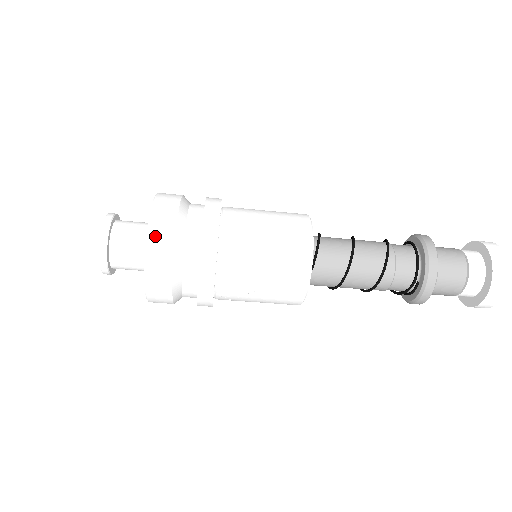
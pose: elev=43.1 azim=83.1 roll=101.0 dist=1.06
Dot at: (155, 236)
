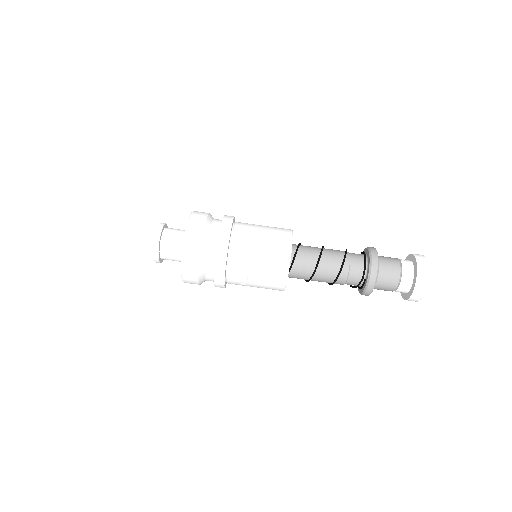
Dot at: (189, 238)
